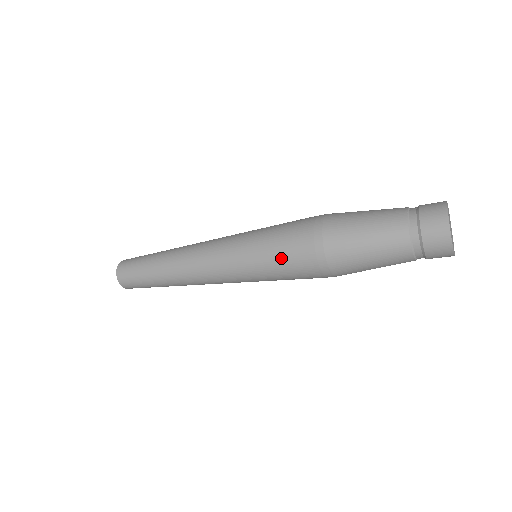
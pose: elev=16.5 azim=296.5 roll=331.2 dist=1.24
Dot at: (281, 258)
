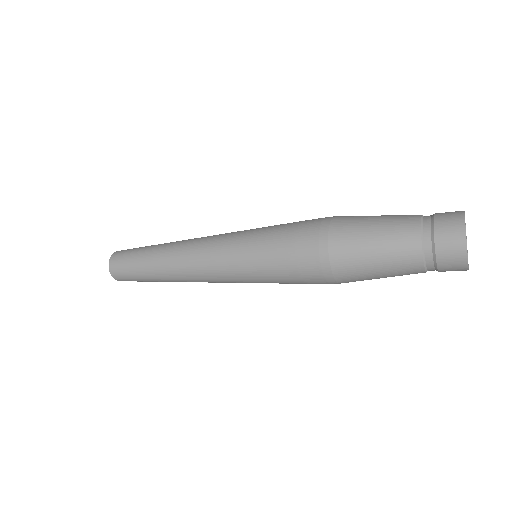
Dot at: (281, 253)
